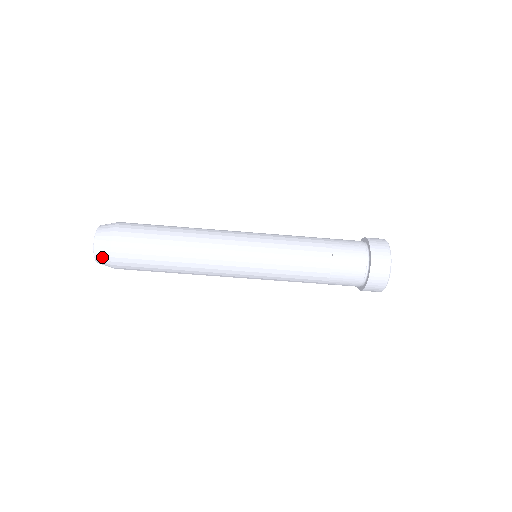
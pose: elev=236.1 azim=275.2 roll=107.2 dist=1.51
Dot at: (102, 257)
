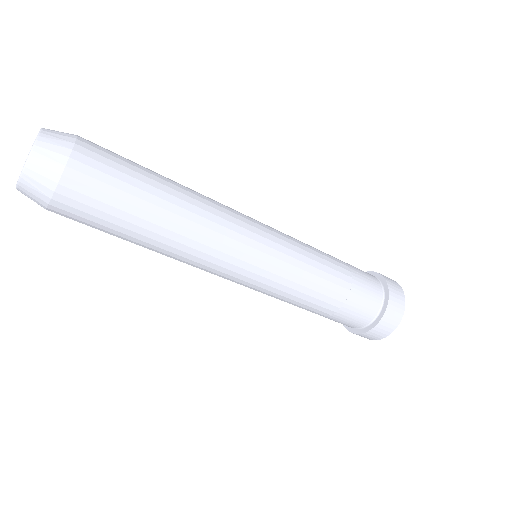
Dot at: (35, 185)
